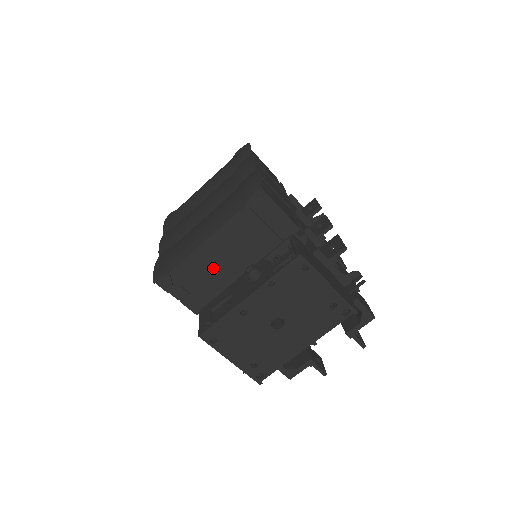
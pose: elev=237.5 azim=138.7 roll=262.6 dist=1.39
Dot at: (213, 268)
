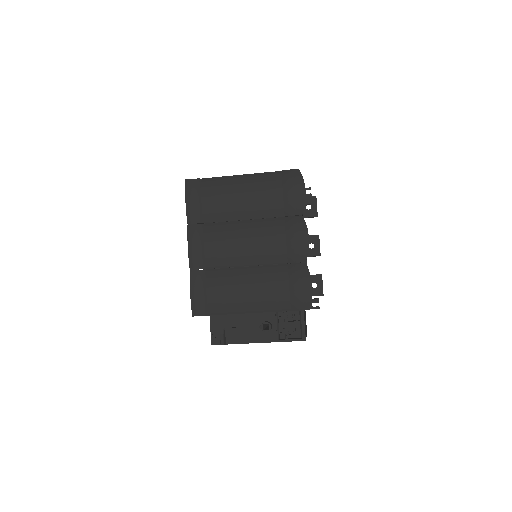
Dot at: occluded
